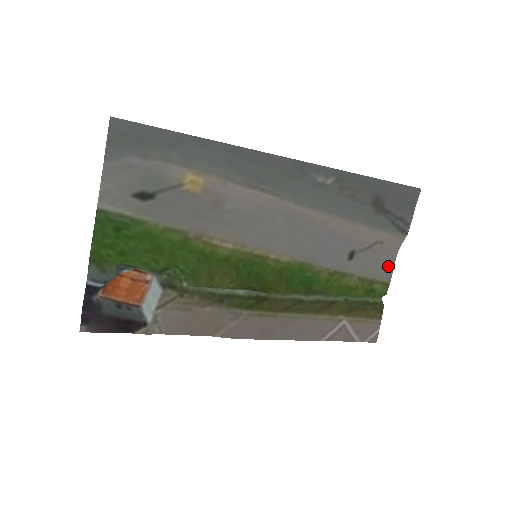
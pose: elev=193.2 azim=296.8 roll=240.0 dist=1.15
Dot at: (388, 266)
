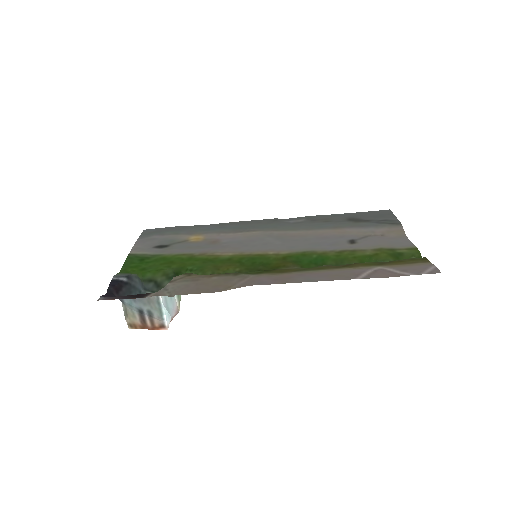
Dot at: (403, 242)
